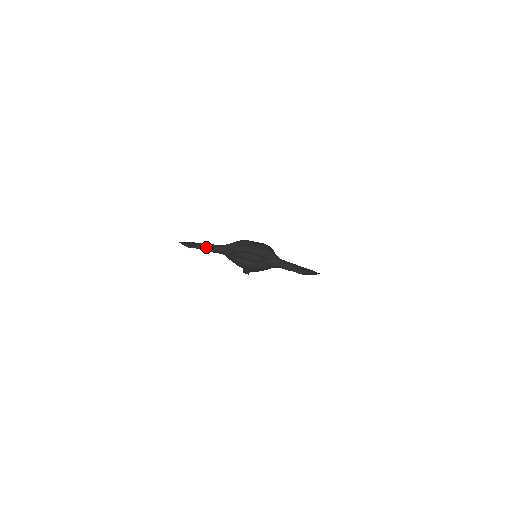
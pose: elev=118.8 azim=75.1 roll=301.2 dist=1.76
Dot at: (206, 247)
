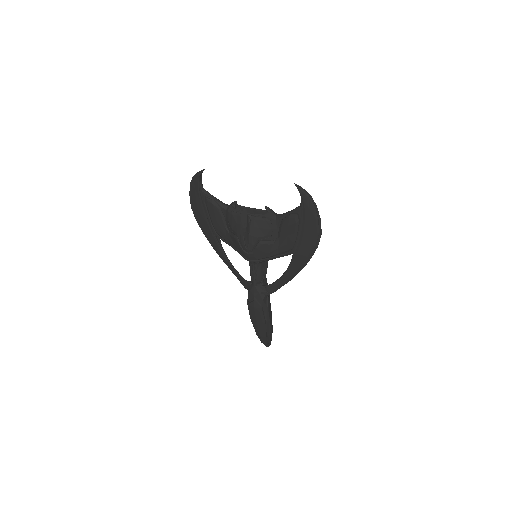
Dot at: (213, 197)
